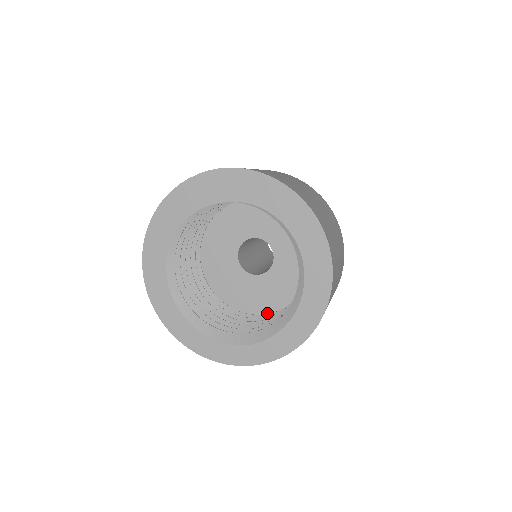
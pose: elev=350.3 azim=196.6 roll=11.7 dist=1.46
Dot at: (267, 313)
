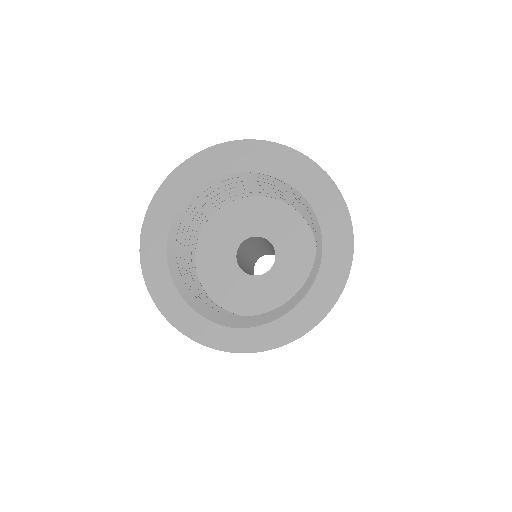
Dot at: occluded
